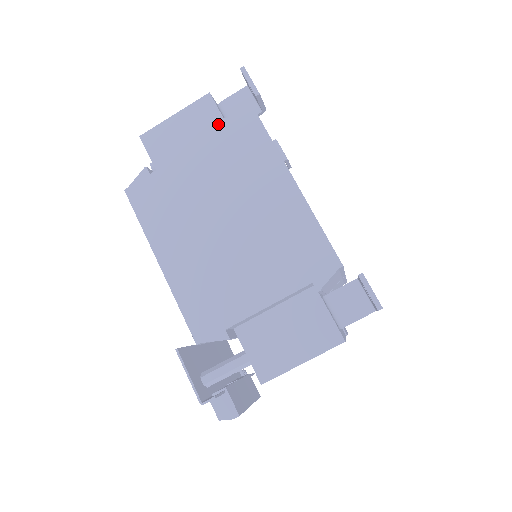
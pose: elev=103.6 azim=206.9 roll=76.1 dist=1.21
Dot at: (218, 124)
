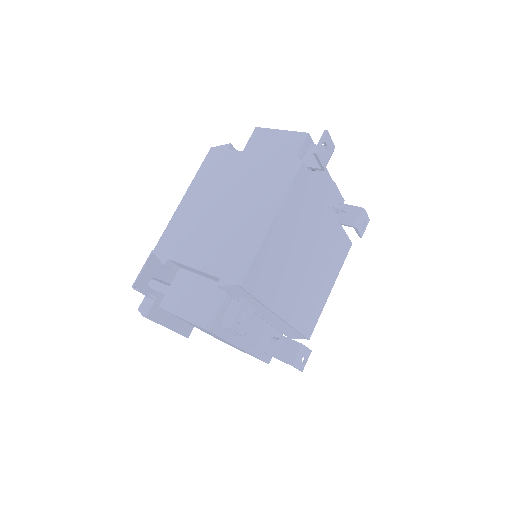
Dot at: (292, 154)
